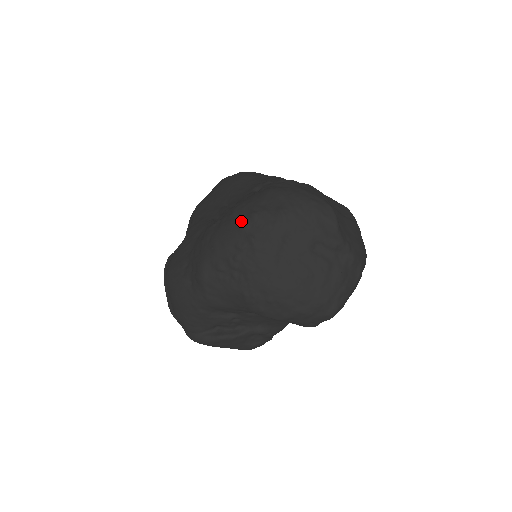
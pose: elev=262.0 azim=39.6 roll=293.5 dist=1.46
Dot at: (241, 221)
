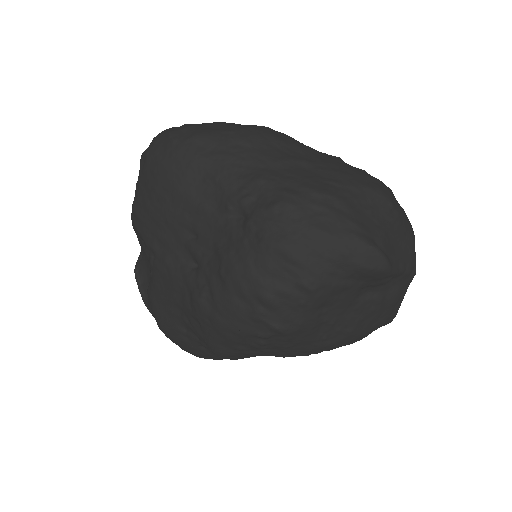
Dot at: (249, 306)
